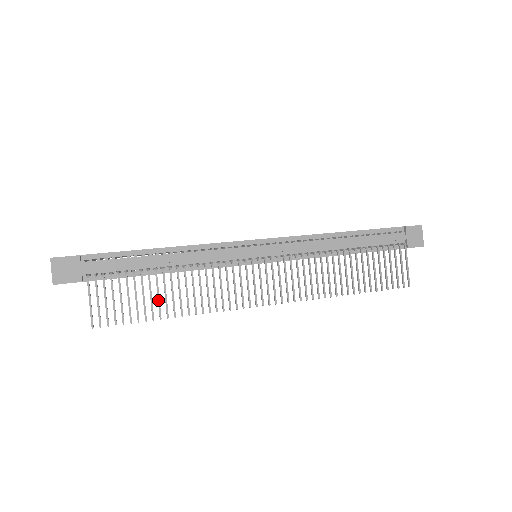
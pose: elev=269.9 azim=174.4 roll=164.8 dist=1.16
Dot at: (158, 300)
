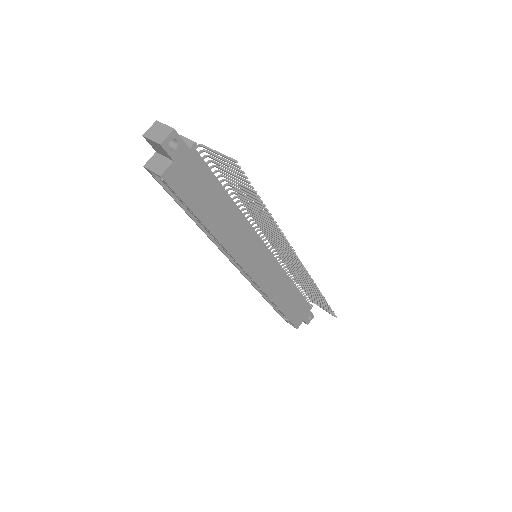
Dot at: (251, 198)
